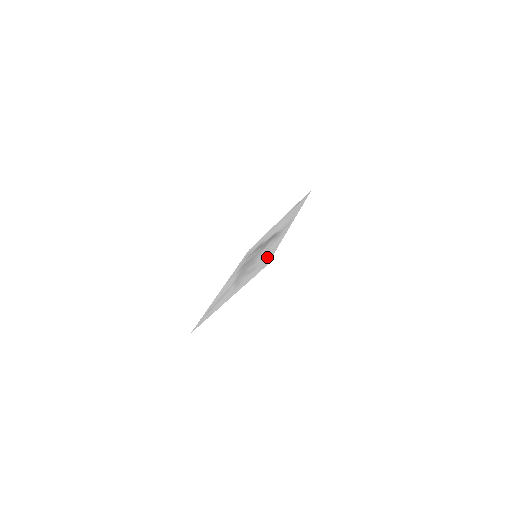
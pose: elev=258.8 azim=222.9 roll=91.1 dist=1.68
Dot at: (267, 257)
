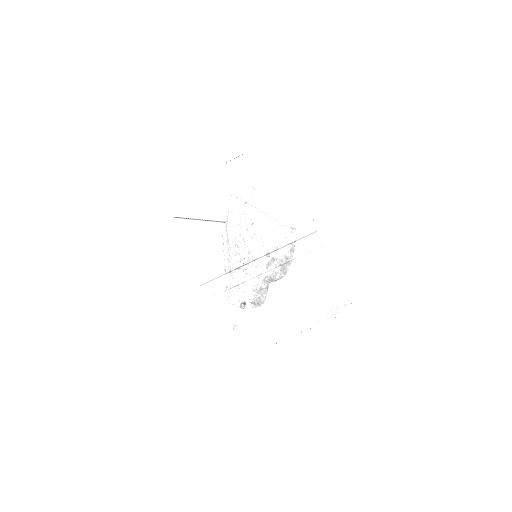
Dot at: (276, 175)
